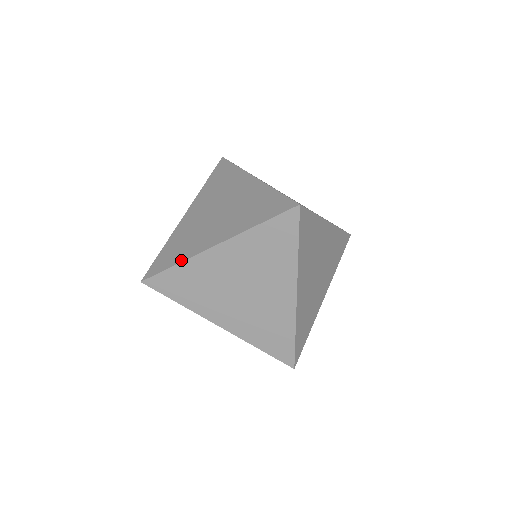
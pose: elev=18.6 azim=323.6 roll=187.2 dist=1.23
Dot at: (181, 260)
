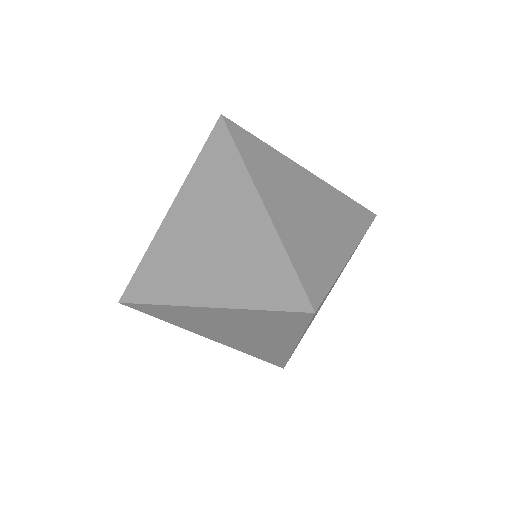
Dot at: (164, 302)
